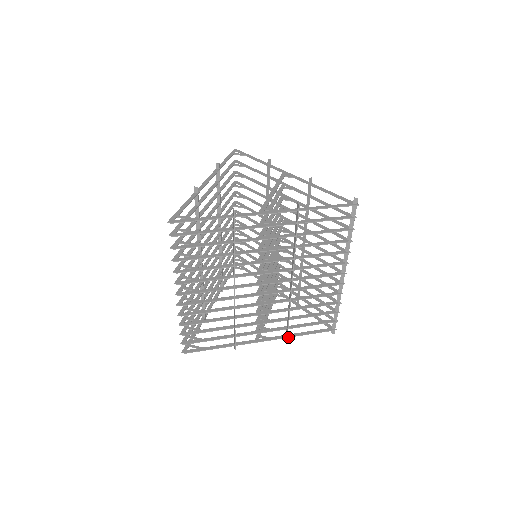
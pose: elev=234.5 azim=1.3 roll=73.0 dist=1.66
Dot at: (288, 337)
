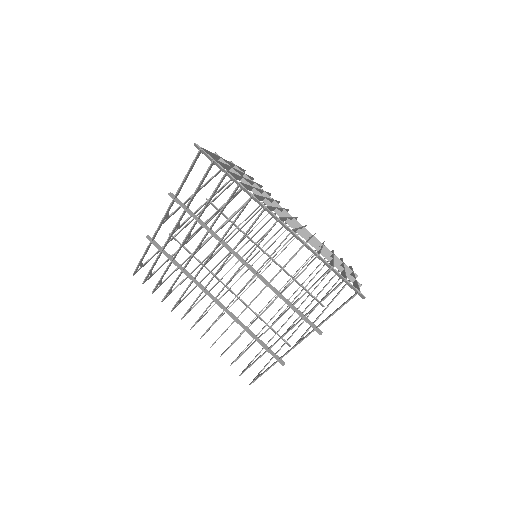
Dot at: (315, 329)
